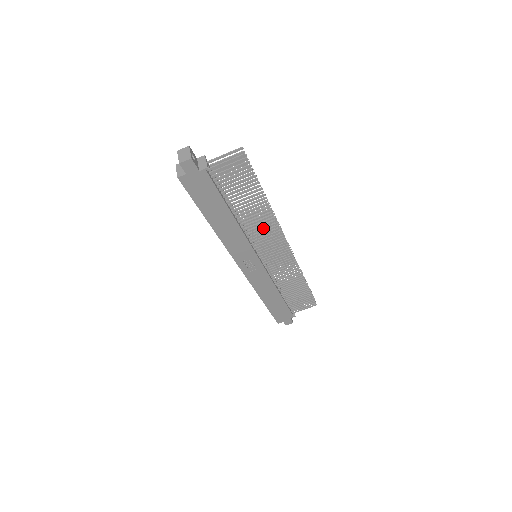
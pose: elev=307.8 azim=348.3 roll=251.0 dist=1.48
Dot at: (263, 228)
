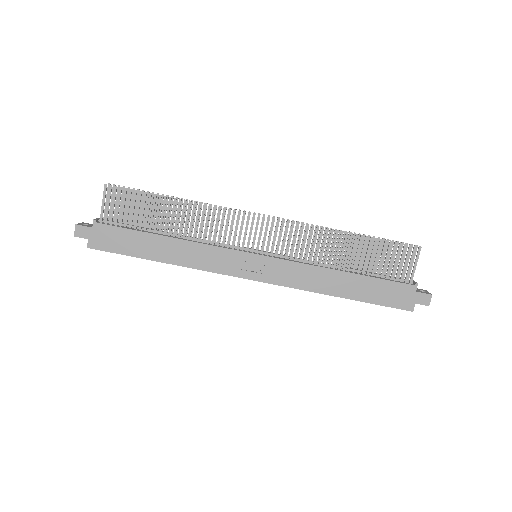
Dot at: (211, 223)
